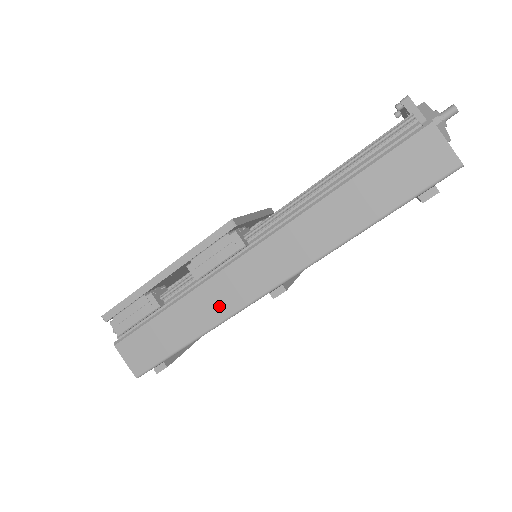
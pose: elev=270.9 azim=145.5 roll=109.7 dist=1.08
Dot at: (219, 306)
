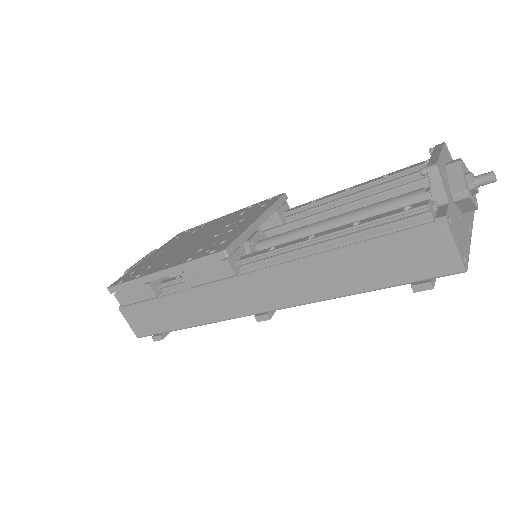
Dot at: (209, 311)
